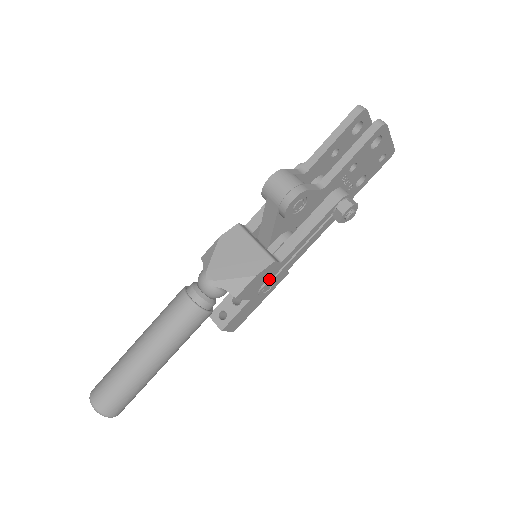
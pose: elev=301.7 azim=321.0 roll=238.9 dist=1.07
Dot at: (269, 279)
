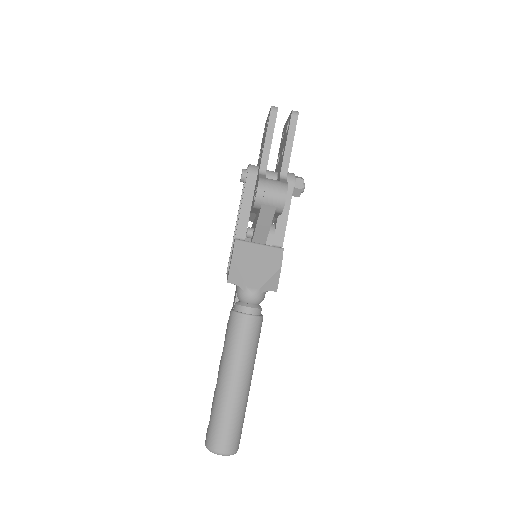
Dot at: occluded
